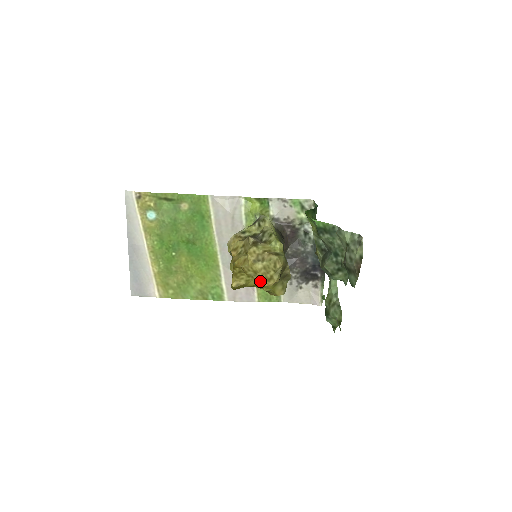
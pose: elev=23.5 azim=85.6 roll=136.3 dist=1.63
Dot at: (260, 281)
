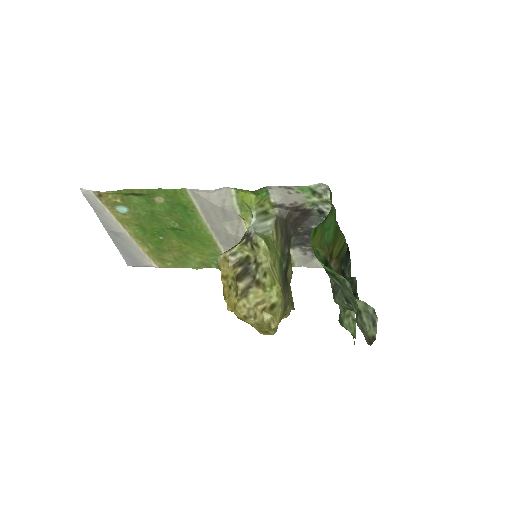
Dot at: occluded
